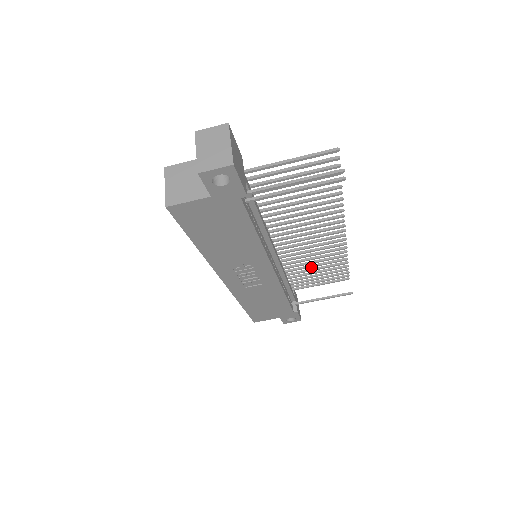
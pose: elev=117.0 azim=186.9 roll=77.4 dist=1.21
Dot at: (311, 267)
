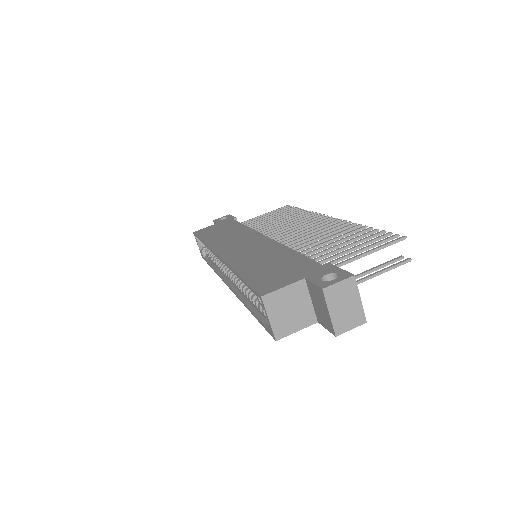
Dot at: occluded
